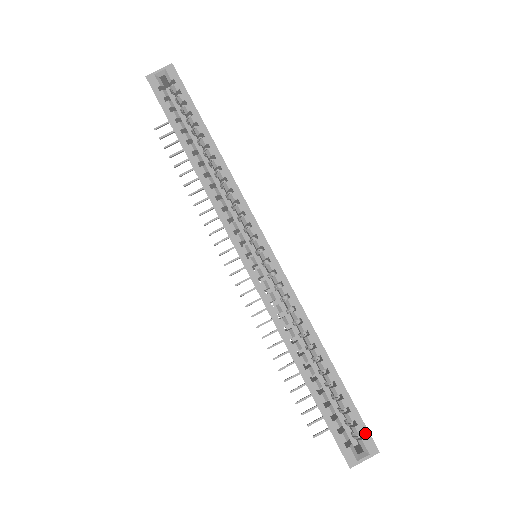
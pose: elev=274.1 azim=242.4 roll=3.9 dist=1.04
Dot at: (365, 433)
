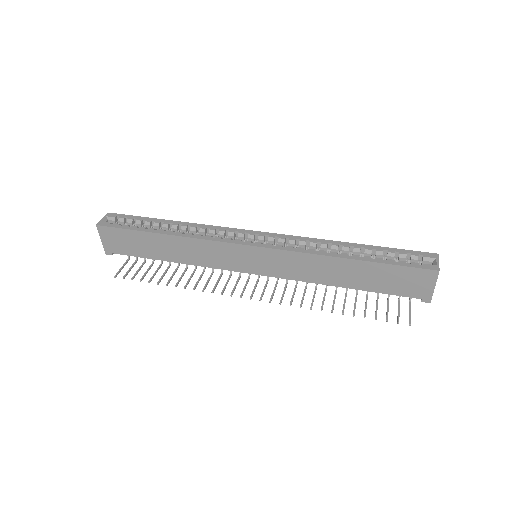
Dot at: (420, 253)
